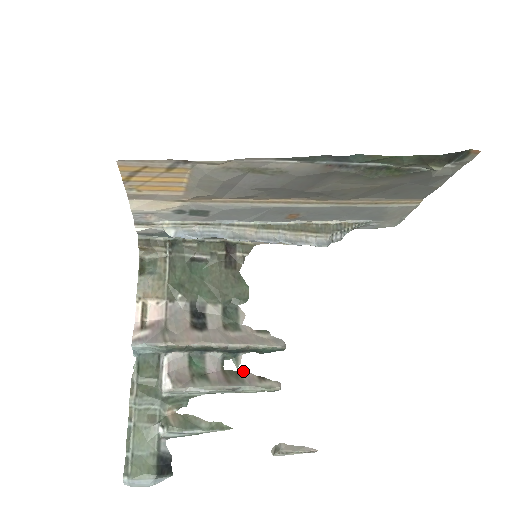
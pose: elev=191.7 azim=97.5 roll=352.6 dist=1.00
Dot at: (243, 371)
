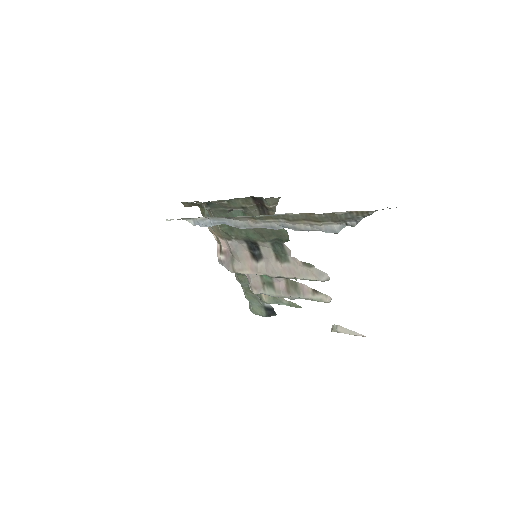
Dot at: (301, 283)
